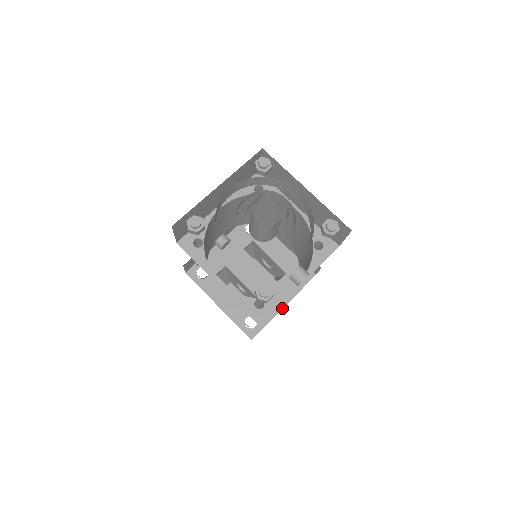
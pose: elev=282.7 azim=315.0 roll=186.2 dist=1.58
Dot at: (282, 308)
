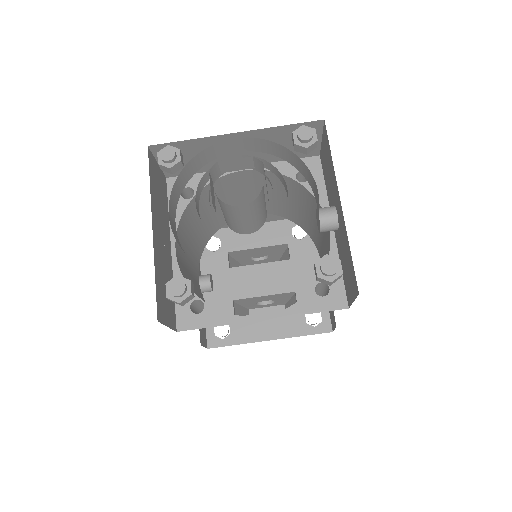
Dot at: occluded
